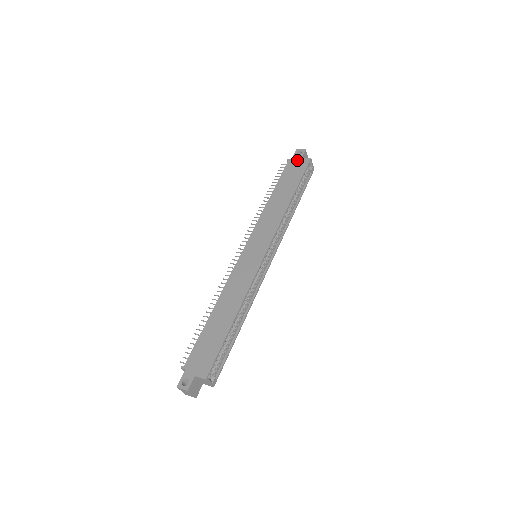
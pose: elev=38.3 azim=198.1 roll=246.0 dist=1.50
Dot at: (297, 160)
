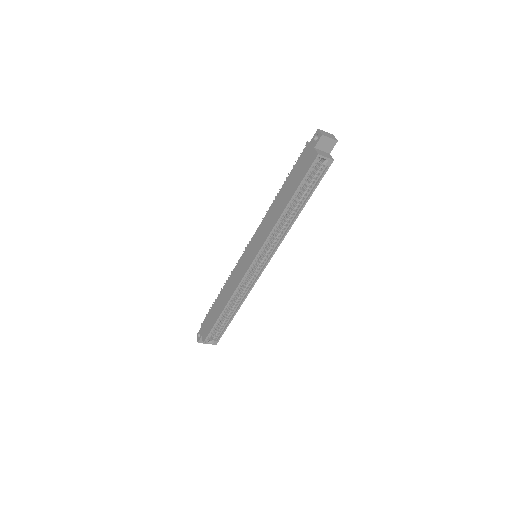
Dot at: (310, 150)
